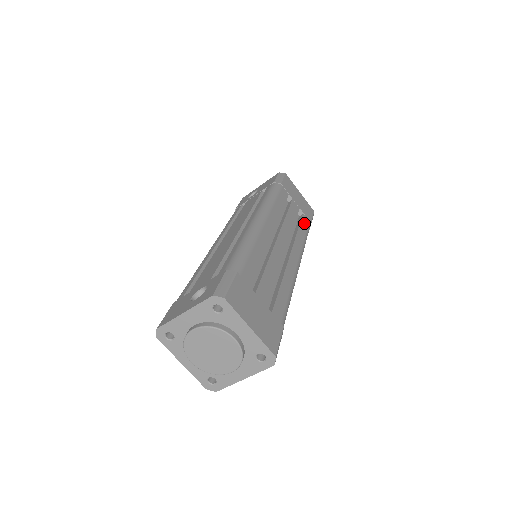
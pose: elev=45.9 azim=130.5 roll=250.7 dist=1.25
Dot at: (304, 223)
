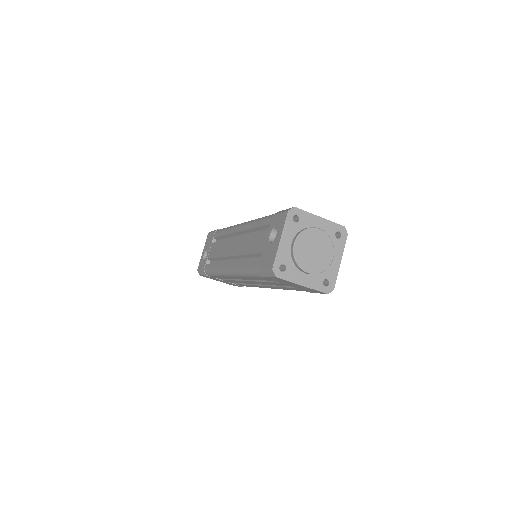
Dot at: occluded
